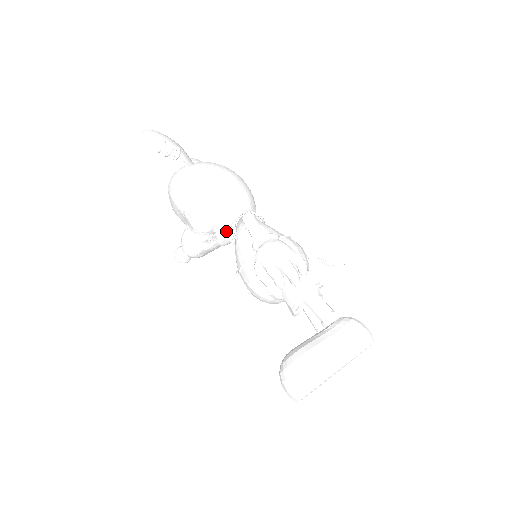
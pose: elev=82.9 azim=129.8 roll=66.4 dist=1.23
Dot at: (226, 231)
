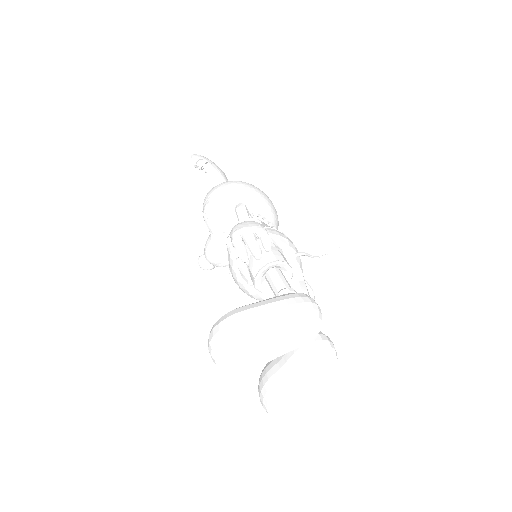
Dot at: occluded
